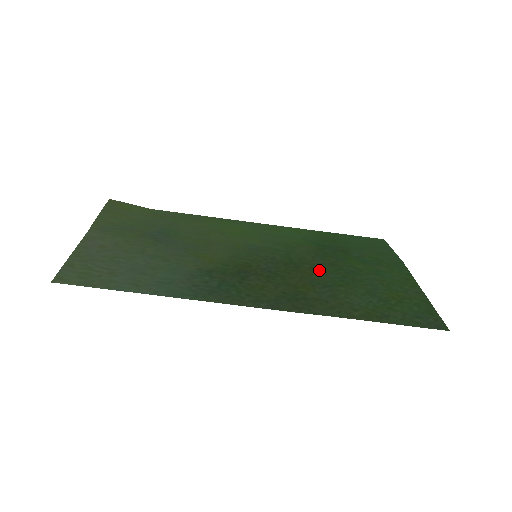
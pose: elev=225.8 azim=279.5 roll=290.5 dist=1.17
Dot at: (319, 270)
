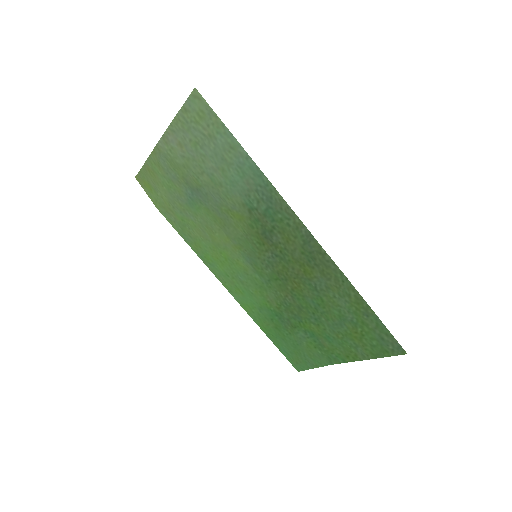
Dot at: (299, 294)
